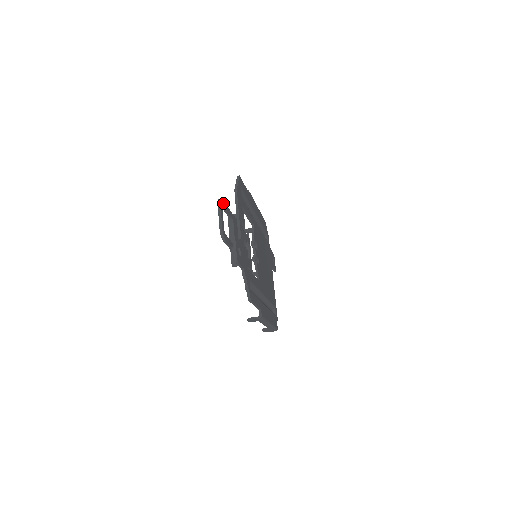
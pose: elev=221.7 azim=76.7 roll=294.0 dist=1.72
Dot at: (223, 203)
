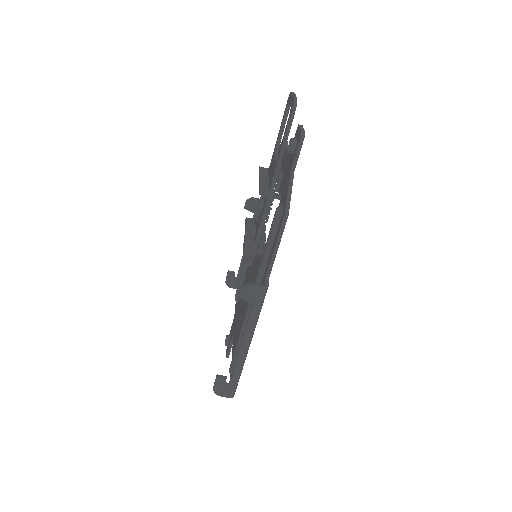
Dot at: (289, 107)
